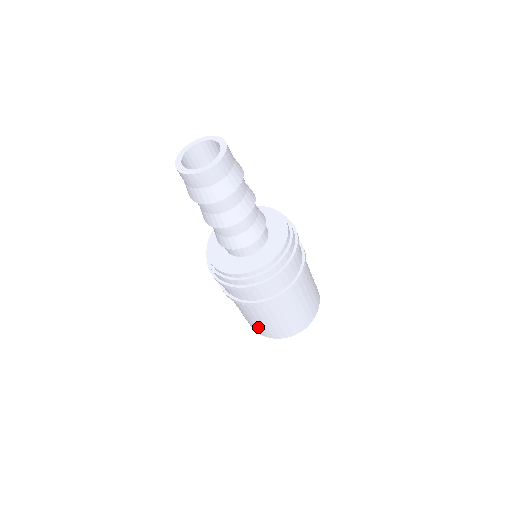
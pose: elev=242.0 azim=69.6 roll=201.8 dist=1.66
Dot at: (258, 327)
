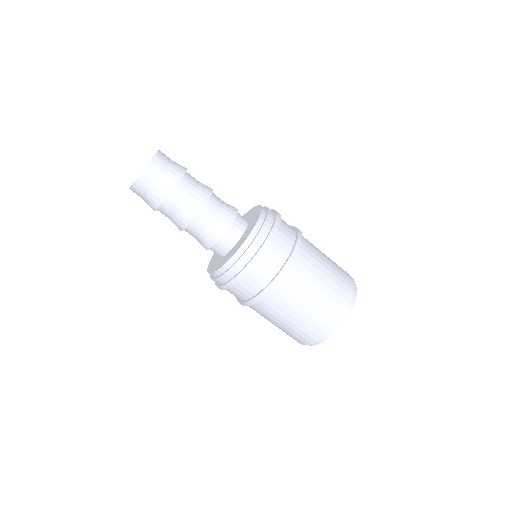
Dot at: (293, 333)
